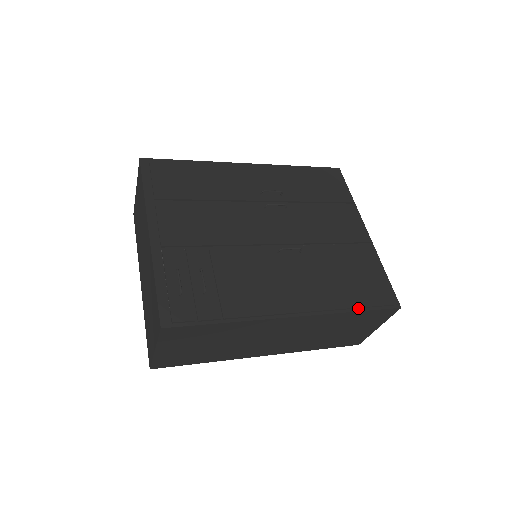
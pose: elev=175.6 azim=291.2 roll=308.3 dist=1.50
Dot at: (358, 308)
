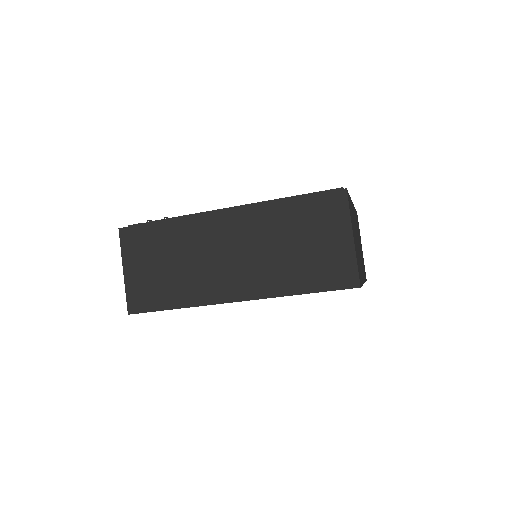
Dot at: (294, 198)
